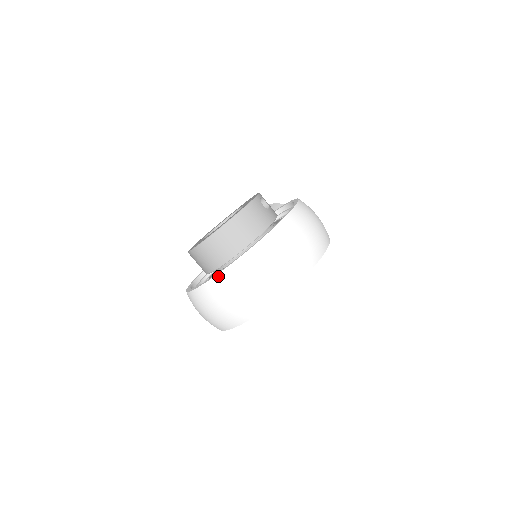
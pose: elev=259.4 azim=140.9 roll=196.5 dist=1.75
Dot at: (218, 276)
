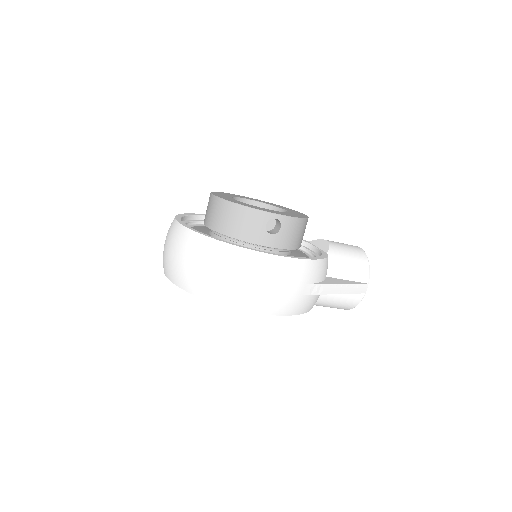
Dot at: (174, 220)
